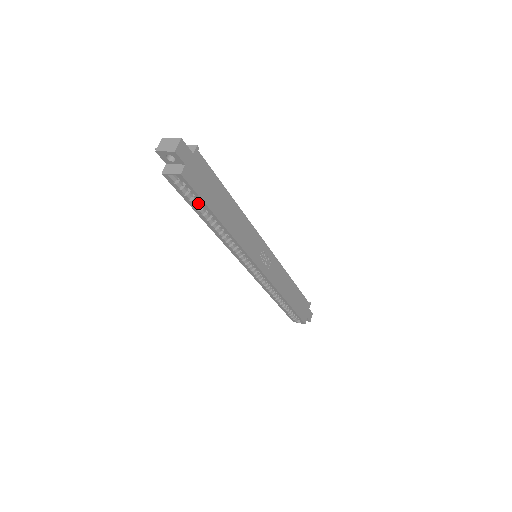
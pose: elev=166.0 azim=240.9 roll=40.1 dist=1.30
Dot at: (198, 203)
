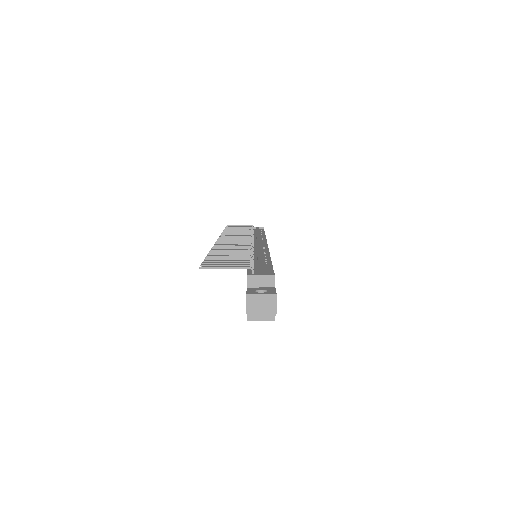
Dot at: occluded
